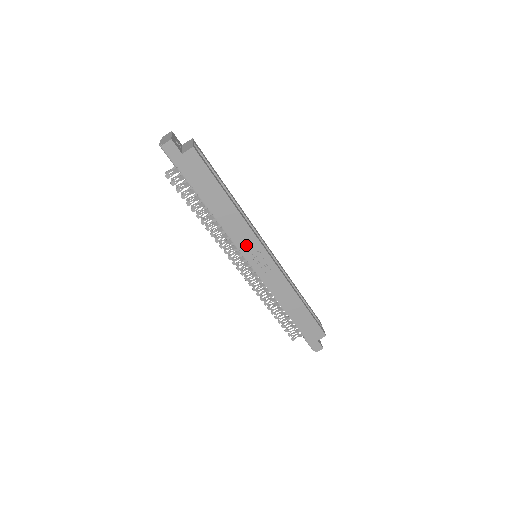
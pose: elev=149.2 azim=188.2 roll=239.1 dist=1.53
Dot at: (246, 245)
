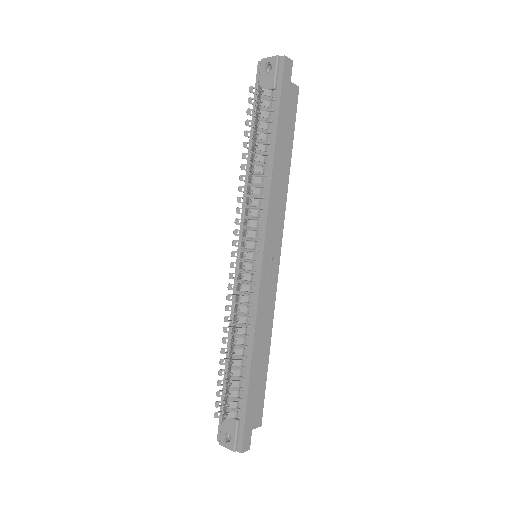
Dot at: (273, 226)
